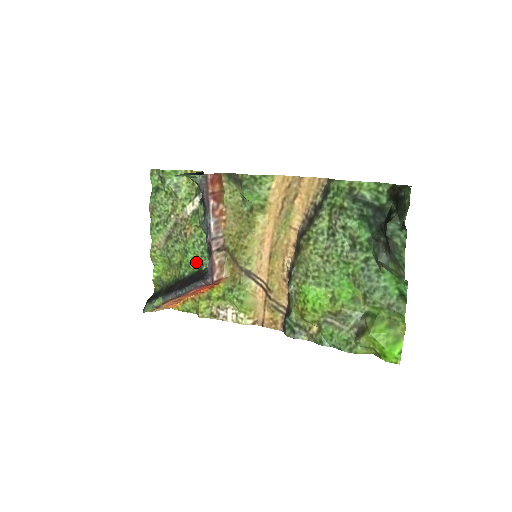
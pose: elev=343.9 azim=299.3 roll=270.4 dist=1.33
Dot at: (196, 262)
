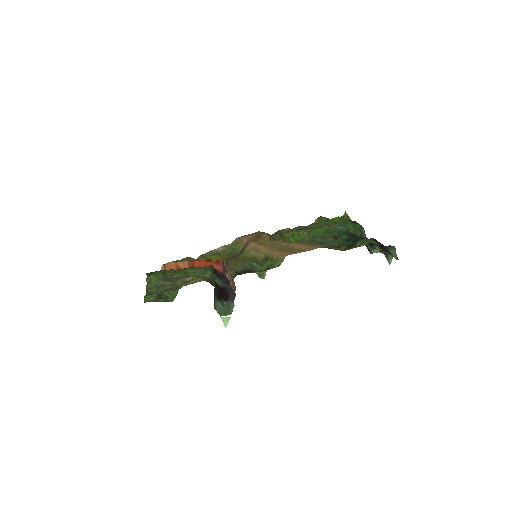
Dot at: (196, 269)
